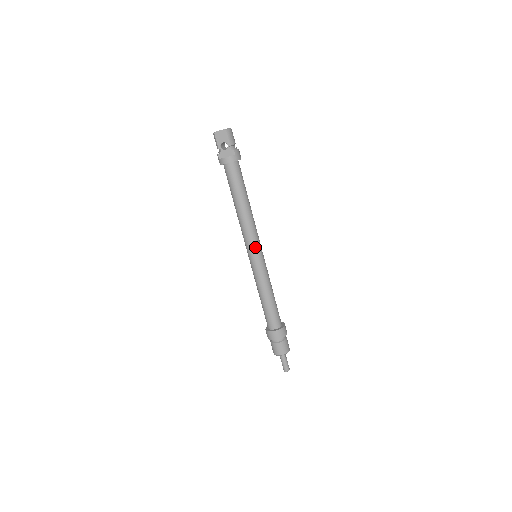
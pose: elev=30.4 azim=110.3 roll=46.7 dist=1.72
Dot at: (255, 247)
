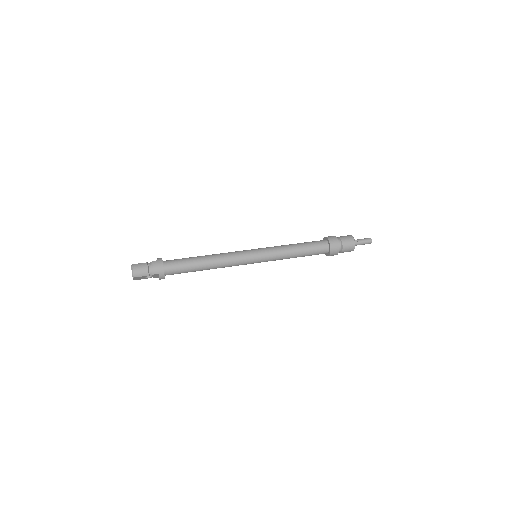
Dot at: (247, 262)
